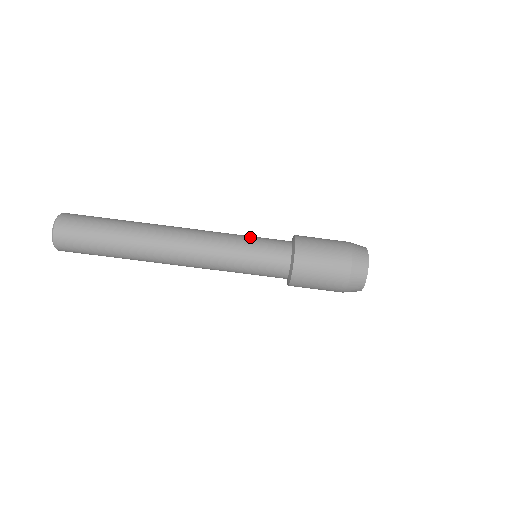
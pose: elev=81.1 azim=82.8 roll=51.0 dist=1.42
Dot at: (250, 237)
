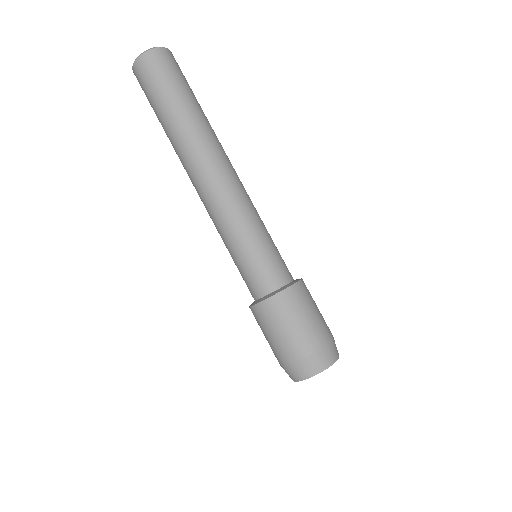
Dot at: occluded
